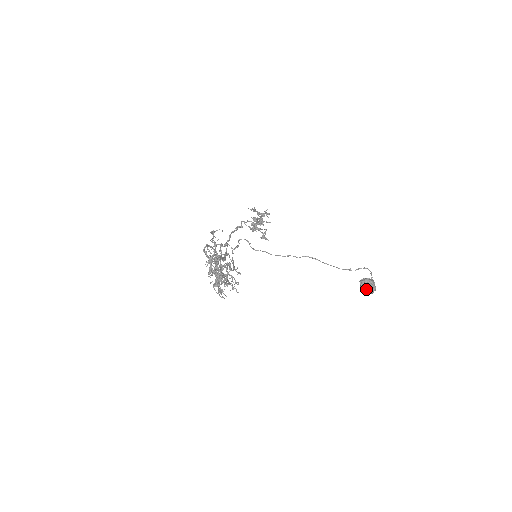
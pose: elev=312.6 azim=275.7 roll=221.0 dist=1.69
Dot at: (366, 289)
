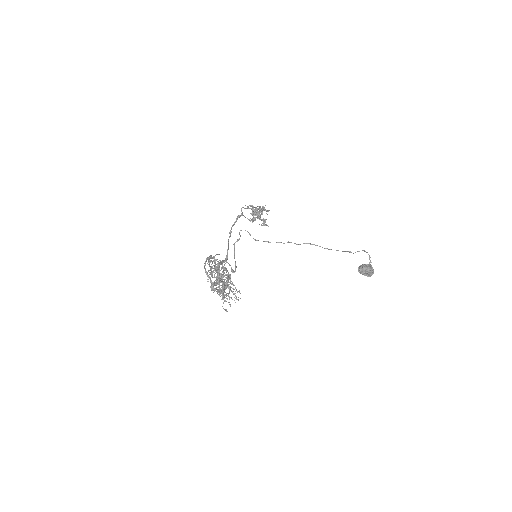
Dot at: (364, 275)
